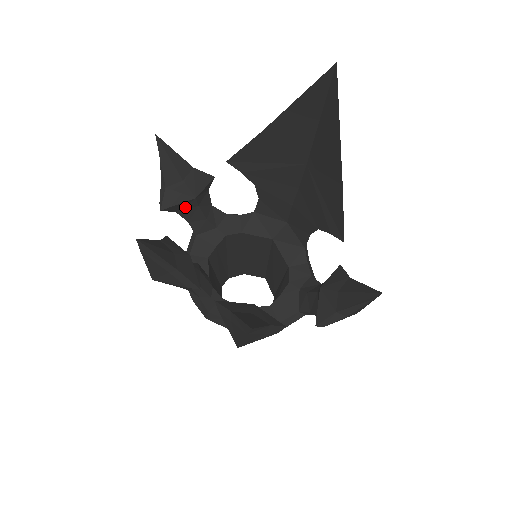
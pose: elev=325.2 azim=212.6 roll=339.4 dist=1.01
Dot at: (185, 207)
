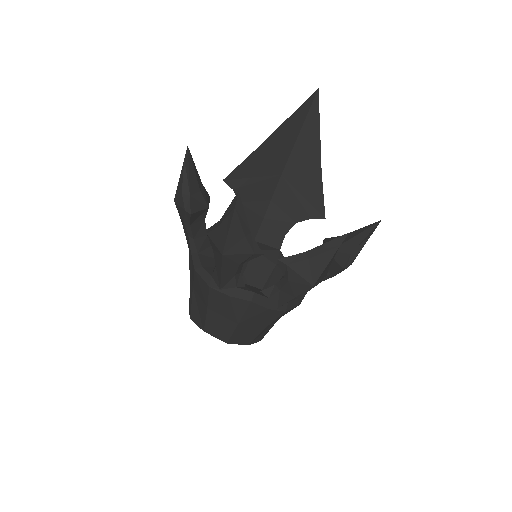
Dot at: (197, 219)
